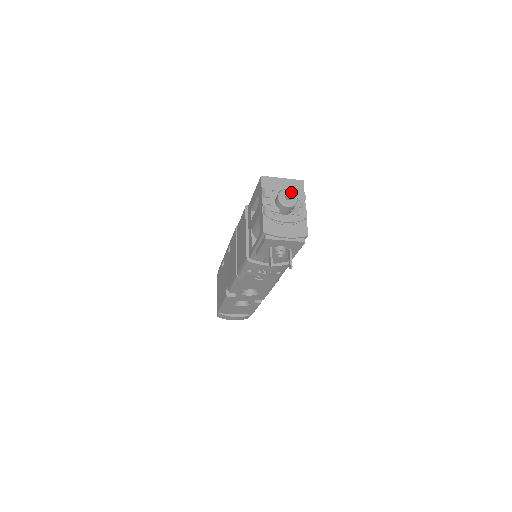
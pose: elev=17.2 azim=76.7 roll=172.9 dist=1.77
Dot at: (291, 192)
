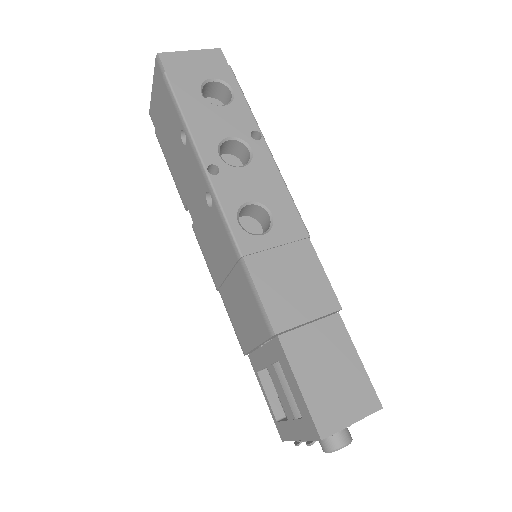
Dot at: occluded
